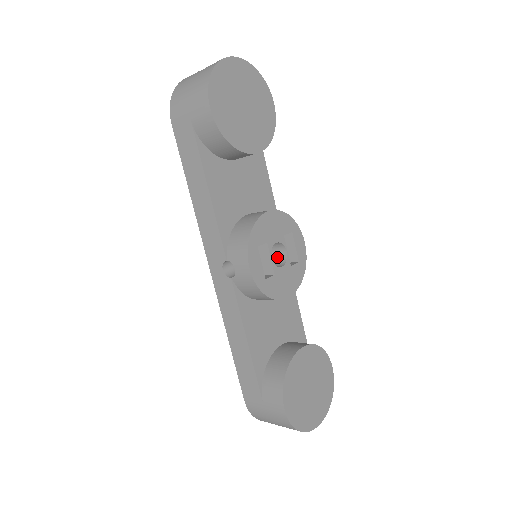
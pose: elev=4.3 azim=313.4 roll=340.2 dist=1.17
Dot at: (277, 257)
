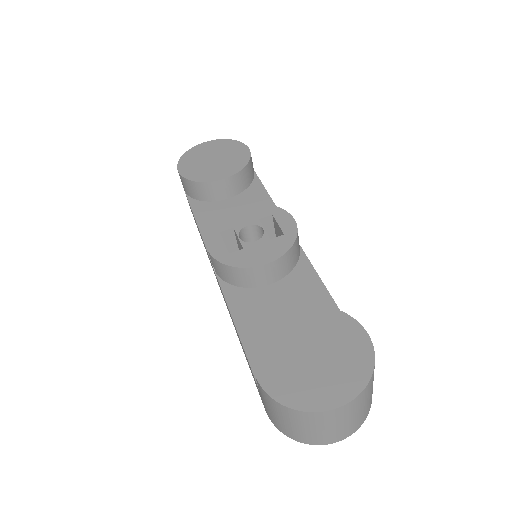
Dot at: occluded
